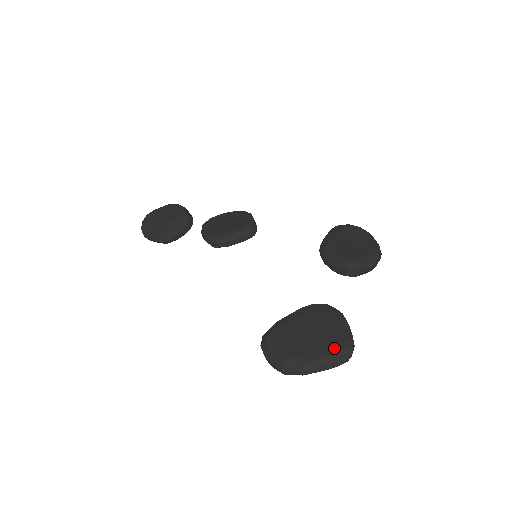
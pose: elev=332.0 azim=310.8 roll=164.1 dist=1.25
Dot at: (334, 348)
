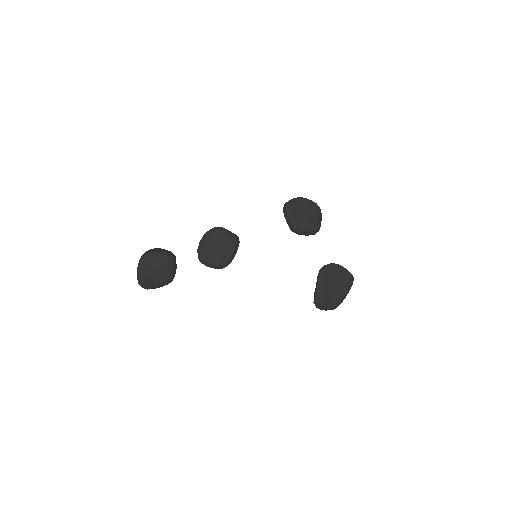
Dot at: (348, 284)
